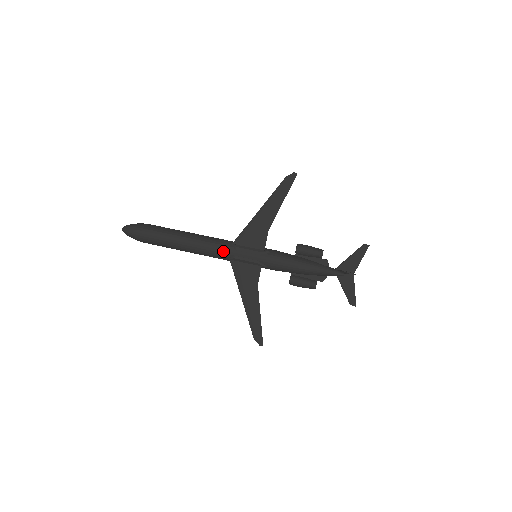
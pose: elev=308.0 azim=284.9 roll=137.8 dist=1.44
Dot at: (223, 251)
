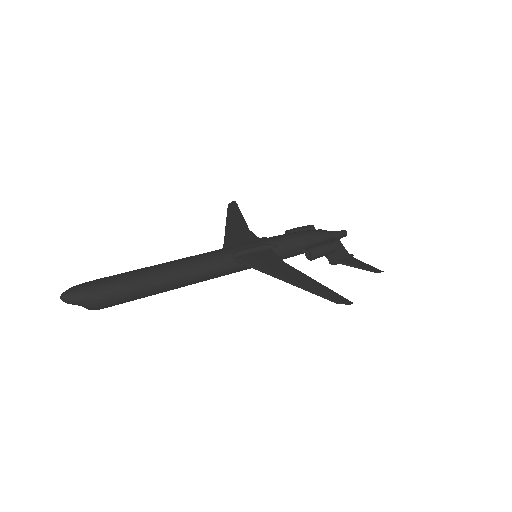
Dot at: (219, 252)
